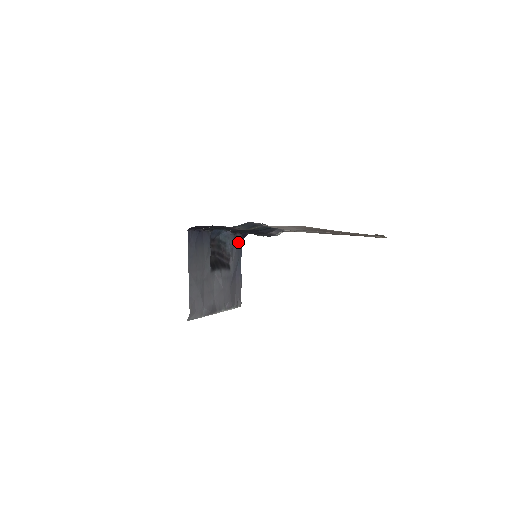
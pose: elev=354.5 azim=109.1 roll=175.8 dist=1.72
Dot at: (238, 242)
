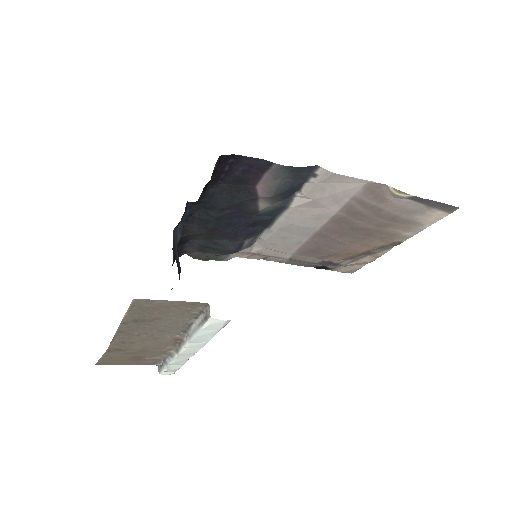
Dot at: occluded
